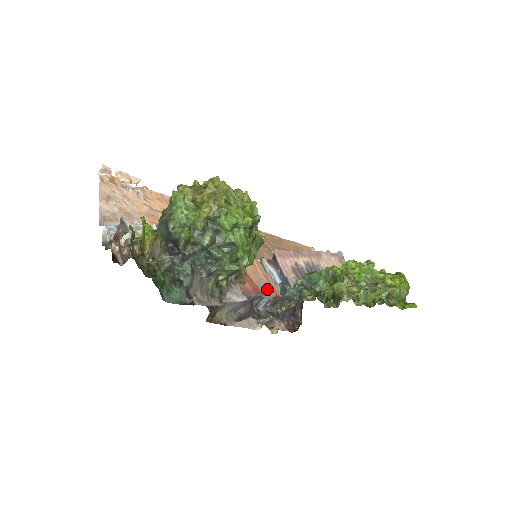
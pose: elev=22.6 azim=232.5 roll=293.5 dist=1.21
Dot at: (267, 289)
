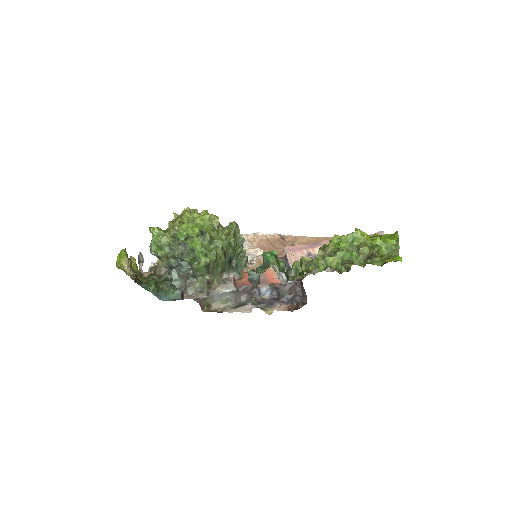
Dot at: (265, 280)
